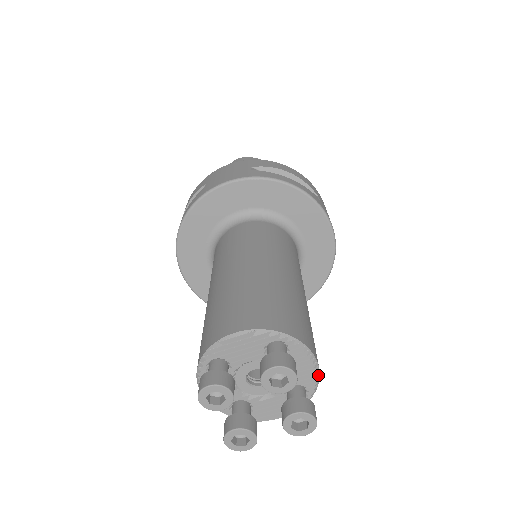
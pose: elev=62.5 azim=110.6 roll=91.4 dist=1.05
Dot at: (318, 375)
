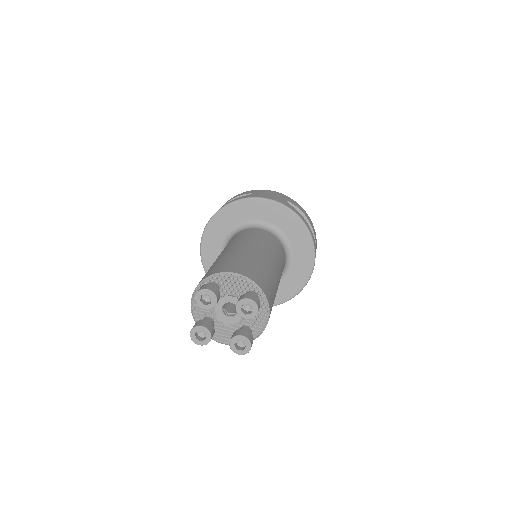
Dot at: (264, 328)
